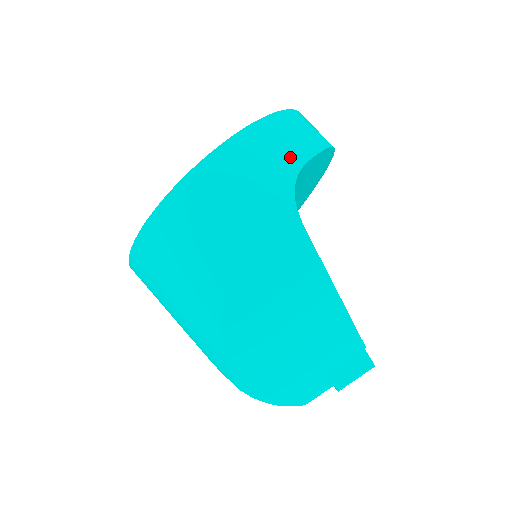
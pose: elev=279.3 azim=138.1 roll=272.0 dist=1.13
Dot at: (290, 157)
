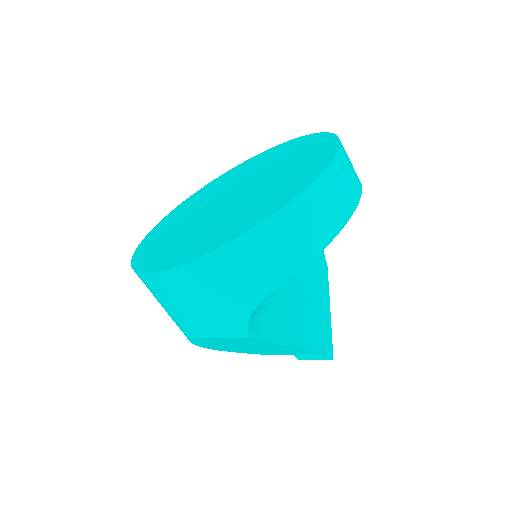
Dot at: (256, 286)
